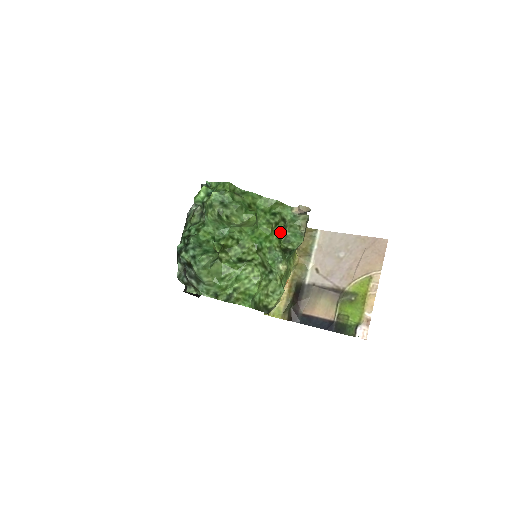
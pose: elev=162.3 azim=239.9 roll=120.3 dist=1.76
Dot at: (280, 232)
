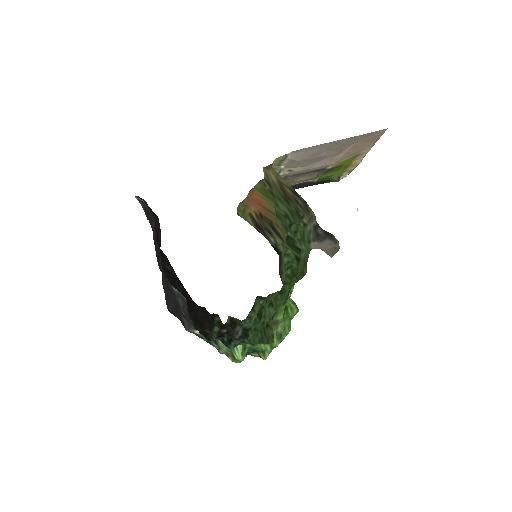
Dot at: occluded
